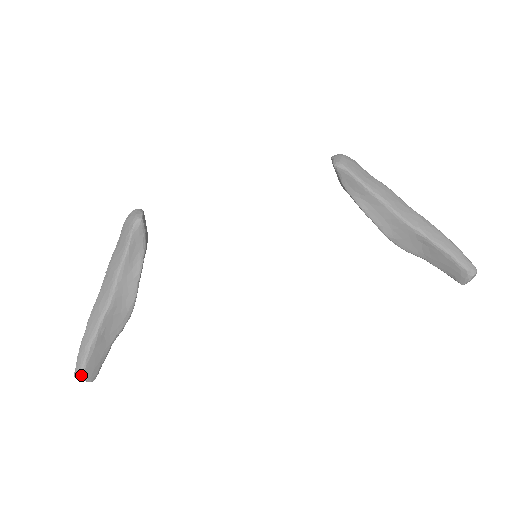
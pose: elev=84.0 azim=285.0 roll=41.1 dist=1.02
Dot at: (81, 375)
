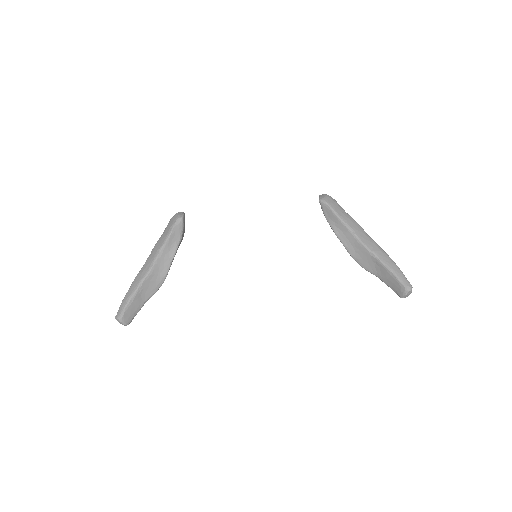
Dot at: (120, 318)
